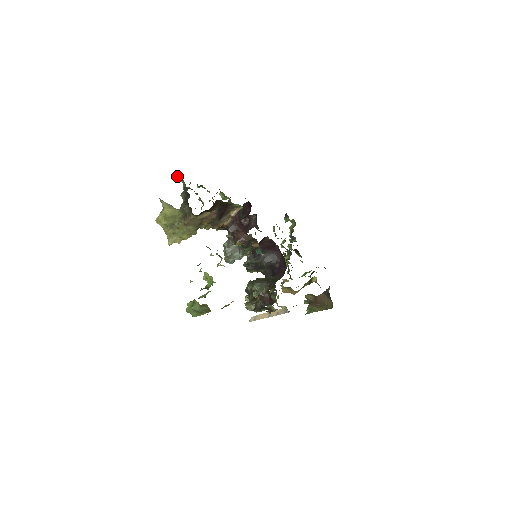
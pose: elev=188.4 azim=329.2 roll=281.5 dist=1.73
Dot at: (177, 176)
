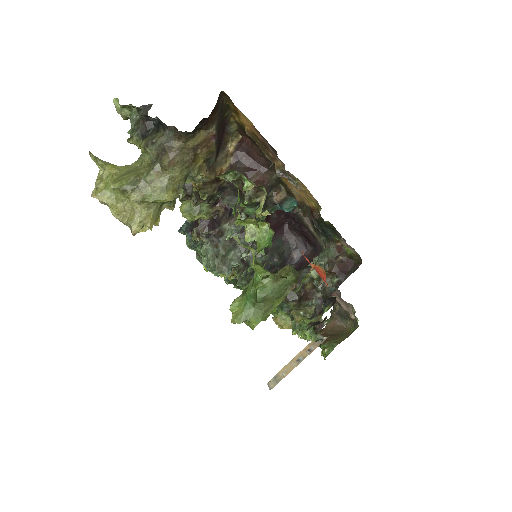
Dot at: (116, 102)
